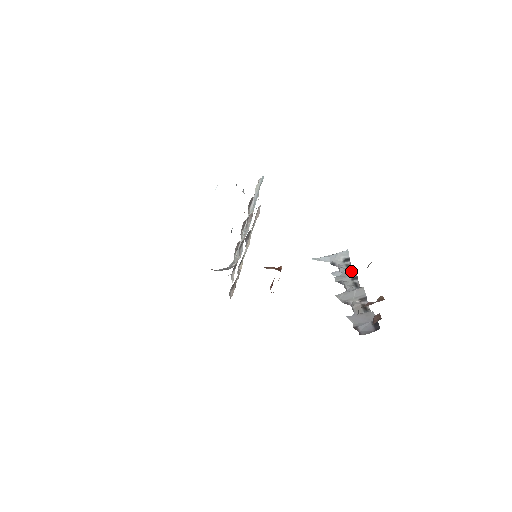
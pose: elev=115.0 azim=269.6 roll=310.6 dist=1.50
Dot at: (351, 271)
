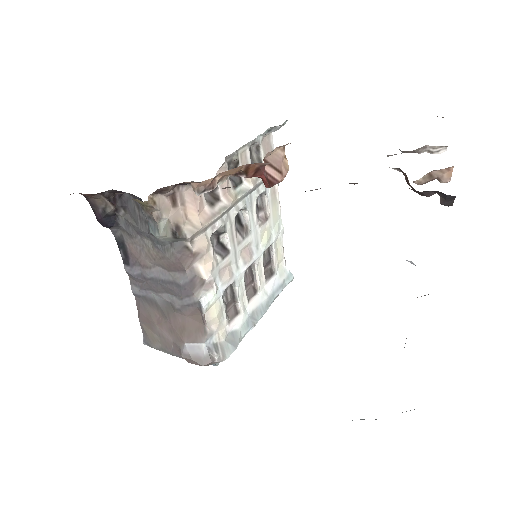
Dot at: occluded
